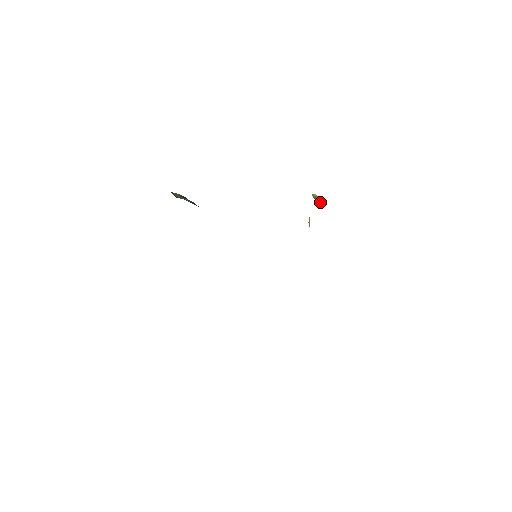
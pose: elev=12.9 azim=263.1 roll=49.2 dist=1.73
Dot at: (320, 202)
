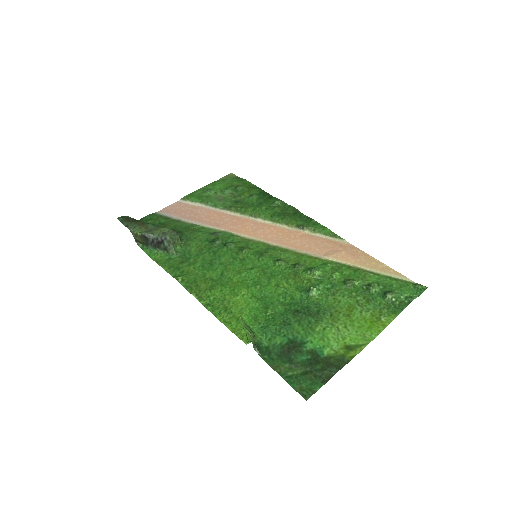
Dot at: occluded
